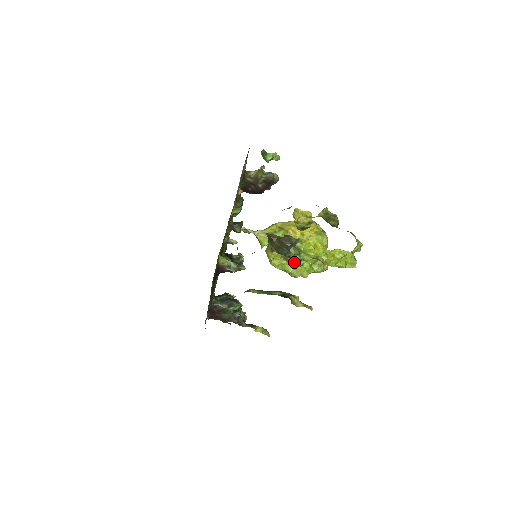
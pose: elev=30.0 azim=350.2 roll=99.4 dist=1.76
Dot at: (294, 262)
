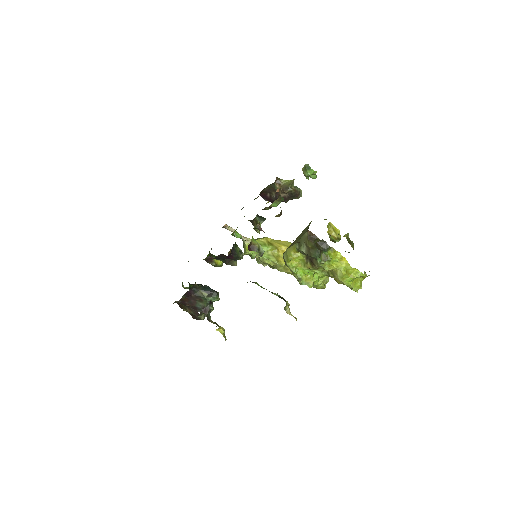
Dot at: (312, 268)
